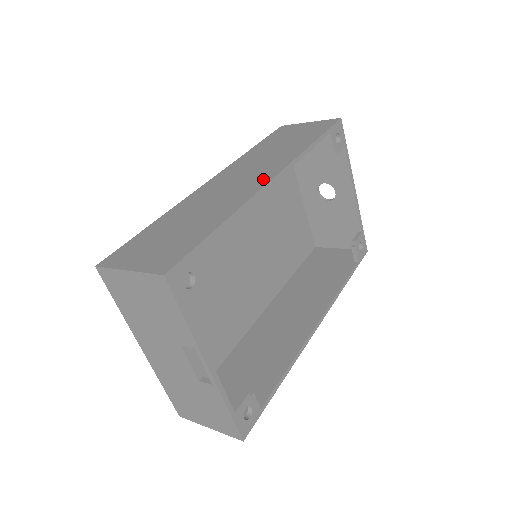
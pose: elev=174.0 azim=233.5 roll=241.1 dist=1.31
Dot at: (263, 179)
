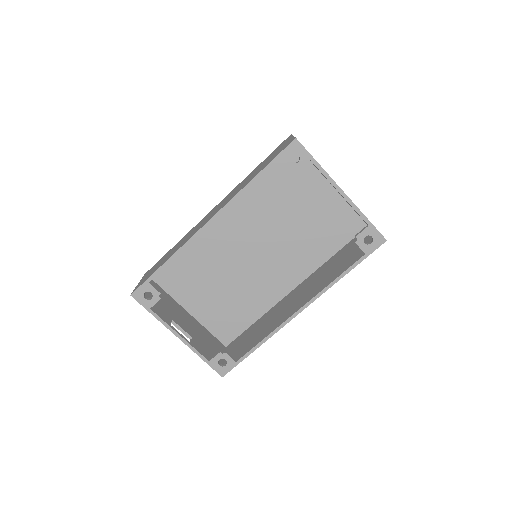
Dot at: occluded
